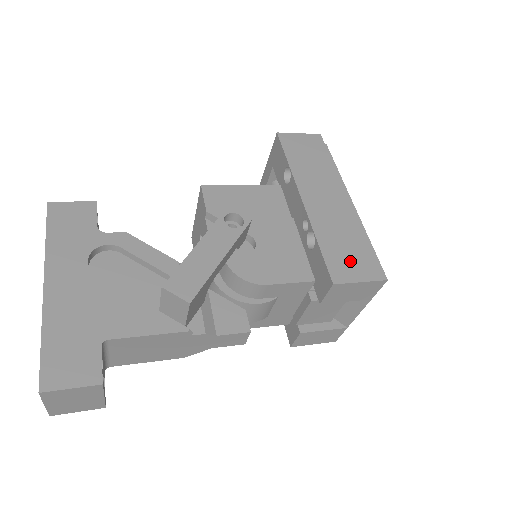
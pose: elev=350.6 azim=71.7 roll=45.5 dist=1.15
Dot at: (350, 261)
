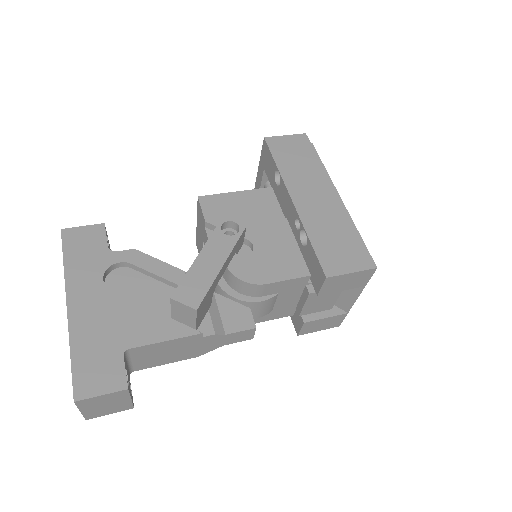
Dot at: (341, 254)
